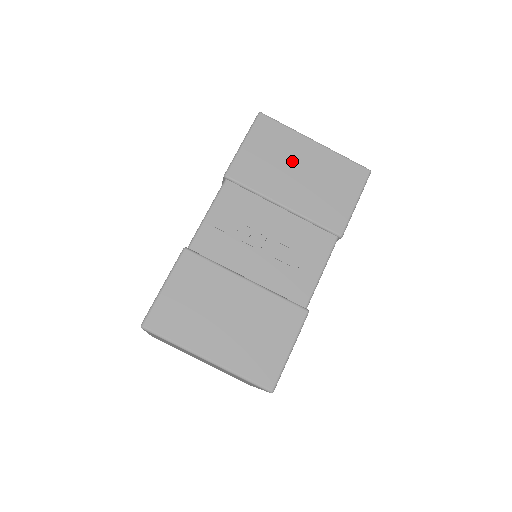
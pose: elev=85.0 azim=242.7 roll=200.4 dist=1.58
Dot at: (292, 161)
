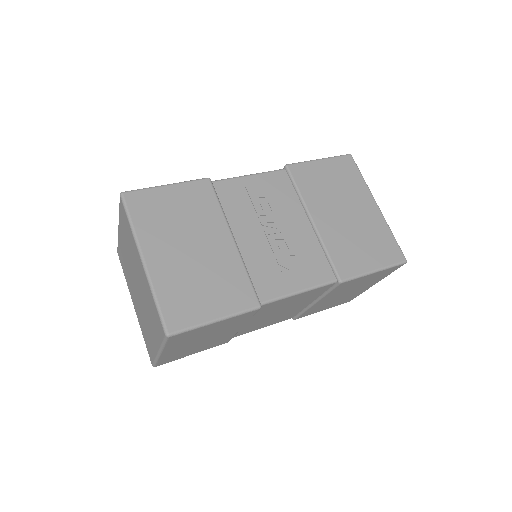
Dot at: (347, 200)
